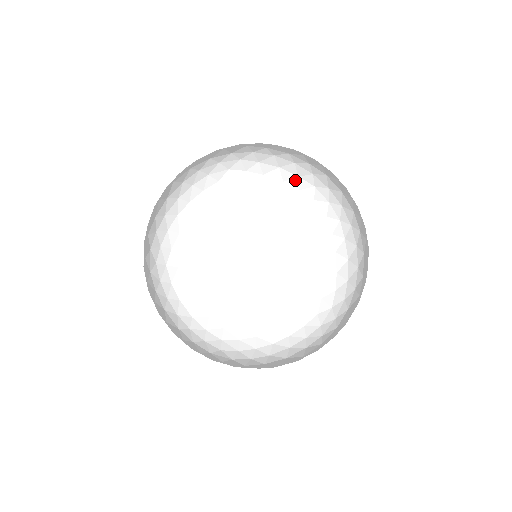
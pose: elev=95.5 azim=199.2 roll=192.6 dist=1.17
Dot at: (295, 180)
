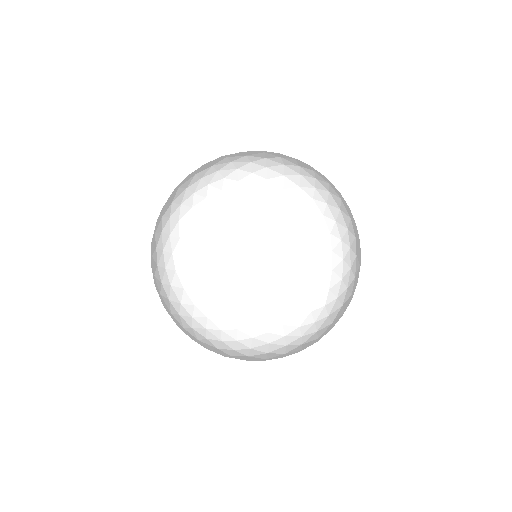
Dot at: (295, 189)
